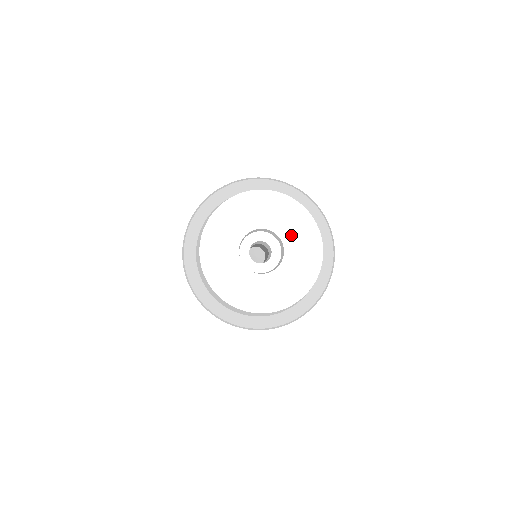
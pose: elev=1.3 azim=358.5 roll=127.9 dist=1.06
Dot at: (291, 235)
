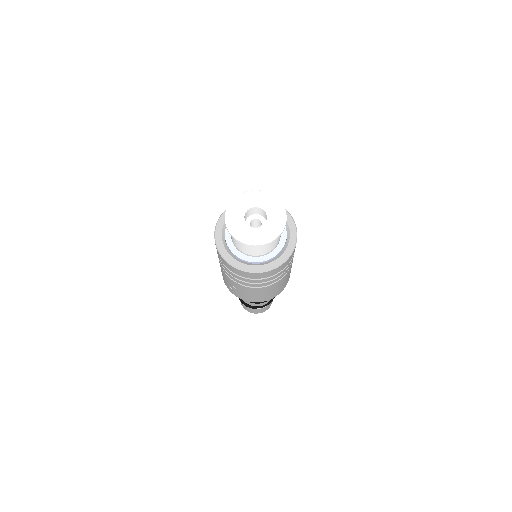
Dot at: (268, 207)
